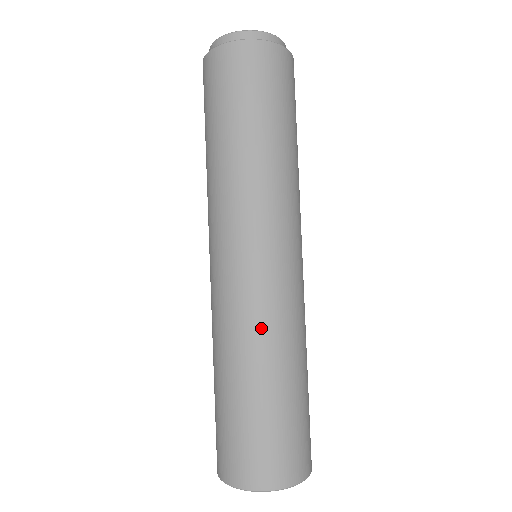
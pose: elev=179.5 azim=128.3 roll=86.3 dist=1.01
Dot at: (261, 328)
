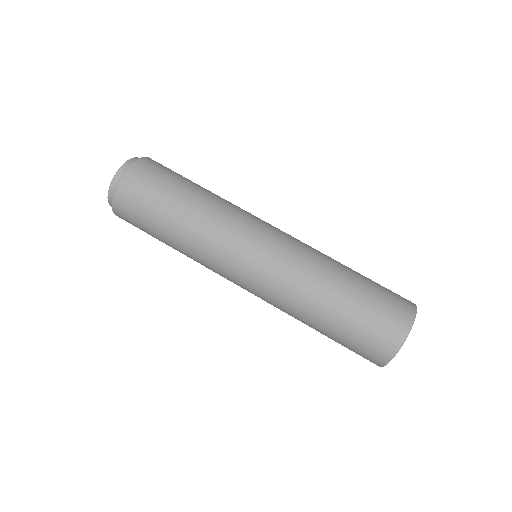
Dot at: (316, 252)
